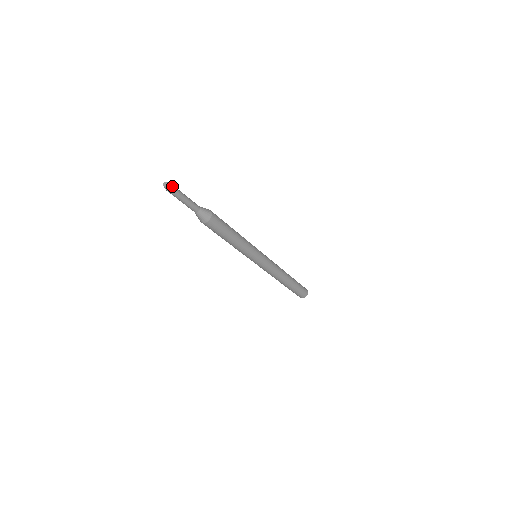
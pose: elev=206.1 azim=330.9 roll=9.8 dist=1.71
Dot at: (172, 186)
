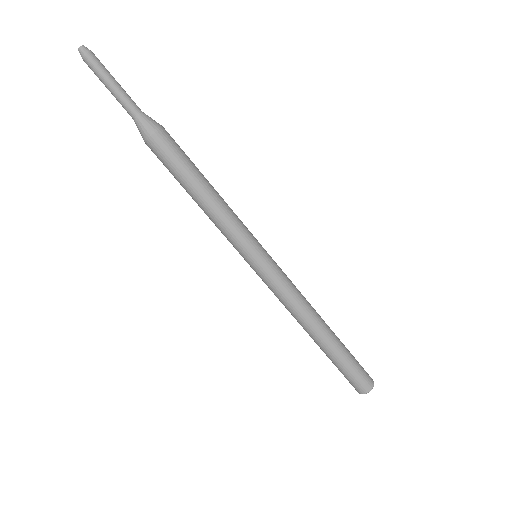
Dot at: (92, 52)
